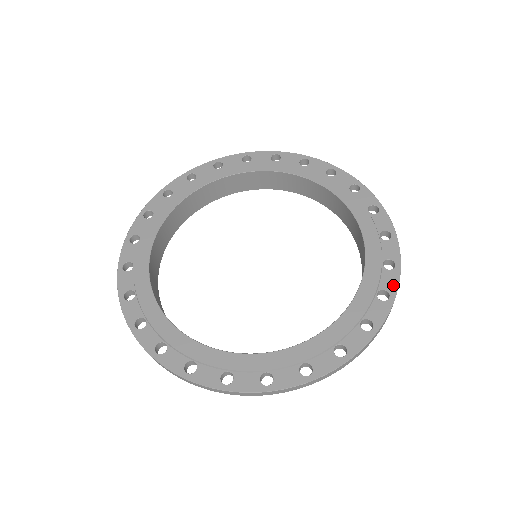
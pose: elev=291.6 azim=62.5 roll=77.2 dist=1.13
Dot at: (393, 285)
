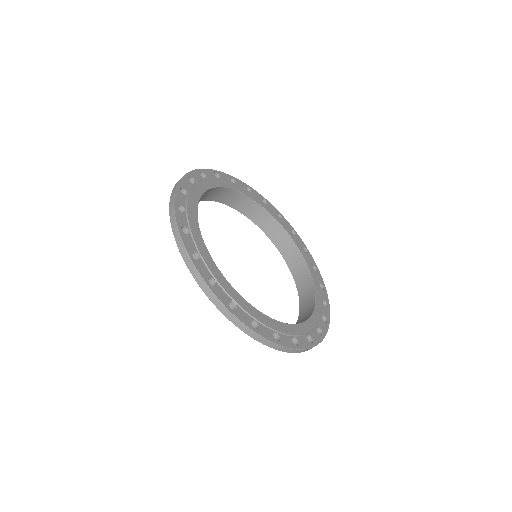
Dot at: (314, 261)
